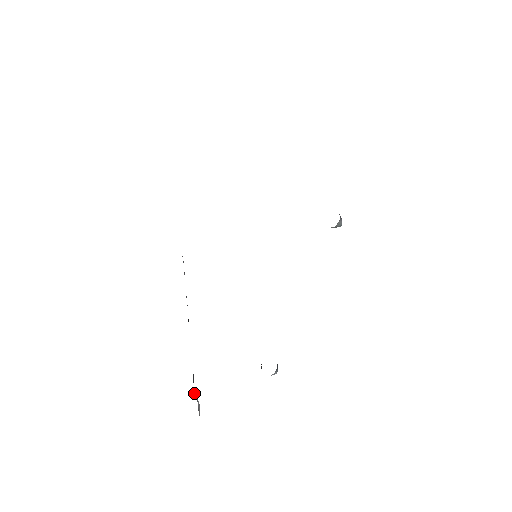
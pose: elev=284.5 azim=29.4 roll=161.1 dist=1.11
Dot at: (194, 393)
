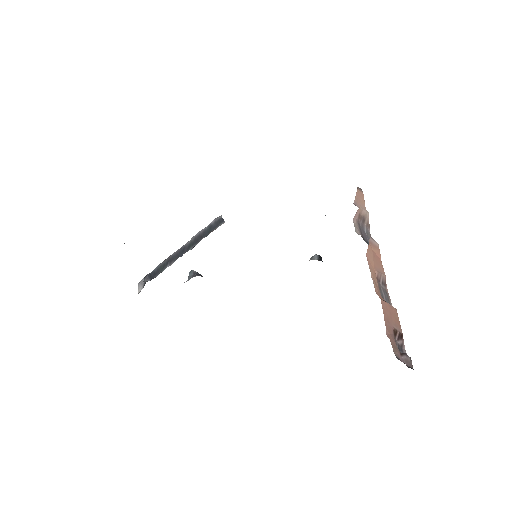
Dot at: (145, 278)
